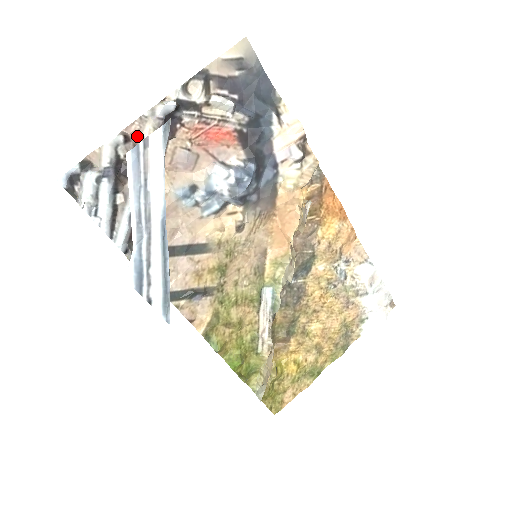
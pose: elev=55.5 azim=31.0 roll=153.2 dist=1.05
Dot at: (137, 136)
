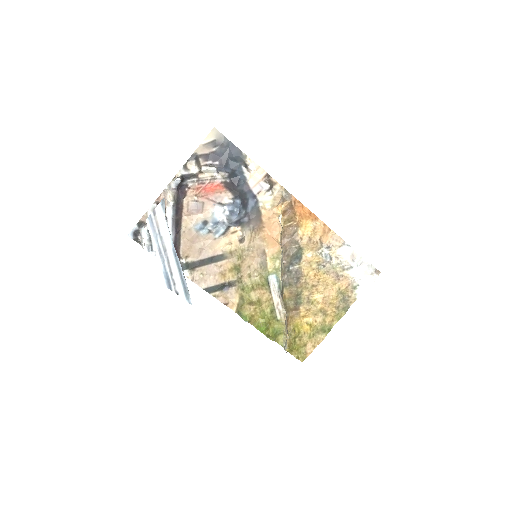
Dot at: occluded
